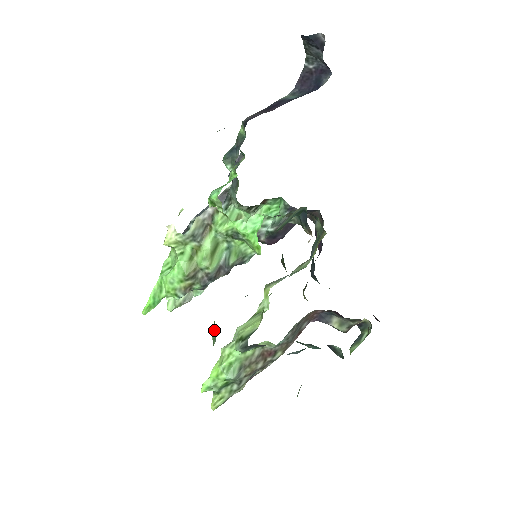
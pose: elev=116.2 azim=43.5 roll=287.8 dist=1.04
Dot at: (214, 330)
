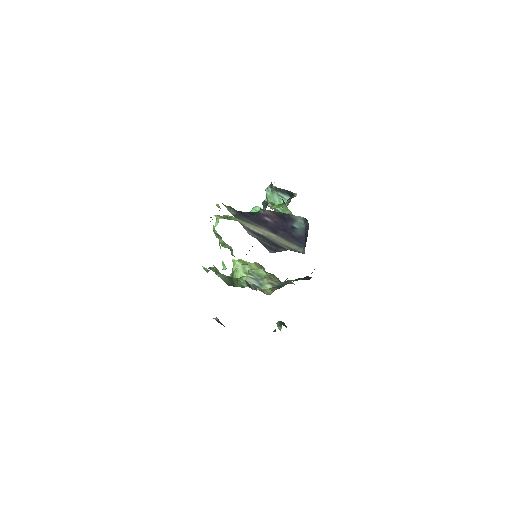
Dot at: occluded
